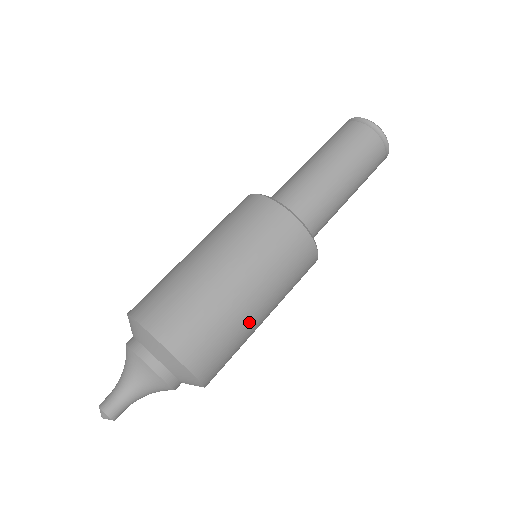
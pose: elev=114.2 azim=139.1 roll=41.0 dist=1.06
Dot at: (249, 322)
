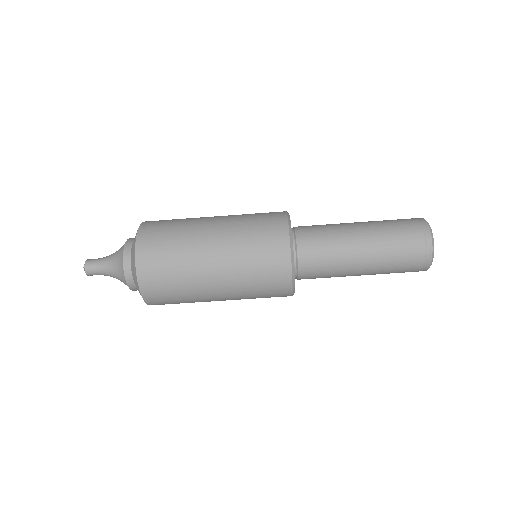
Dot at: (201, 287)
